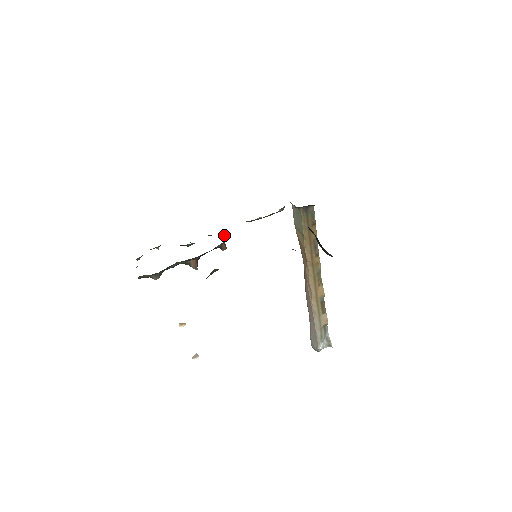
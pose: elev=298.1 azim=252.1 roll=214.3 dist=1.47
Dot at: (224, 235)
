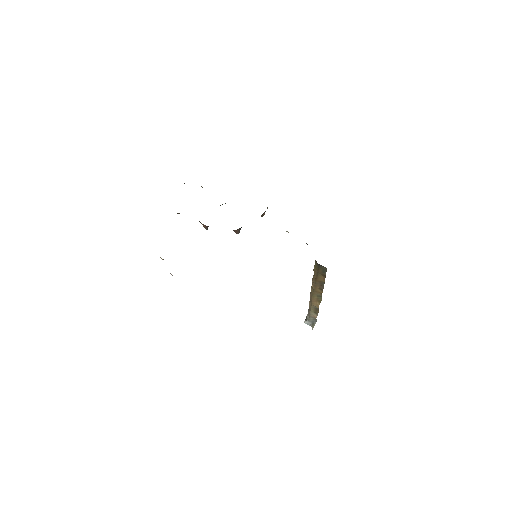
Dot at: occluded
